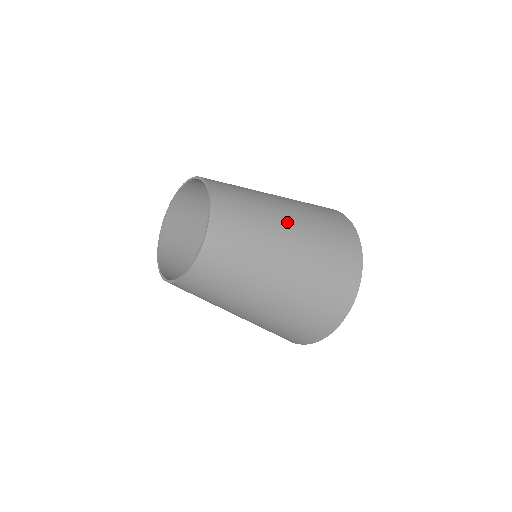
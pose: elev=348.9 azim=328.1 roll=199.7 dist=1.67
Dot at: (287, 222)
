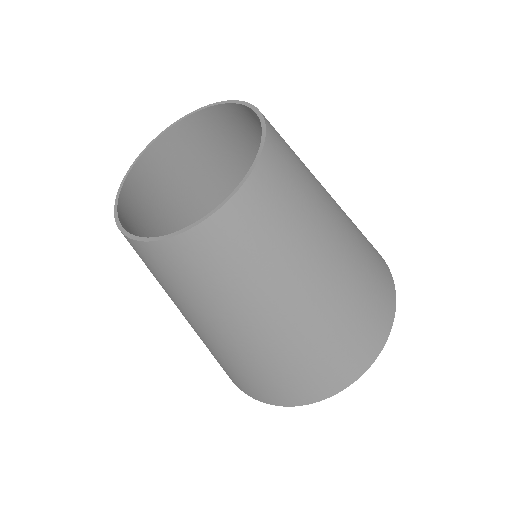
Dot at: (338, 216)
